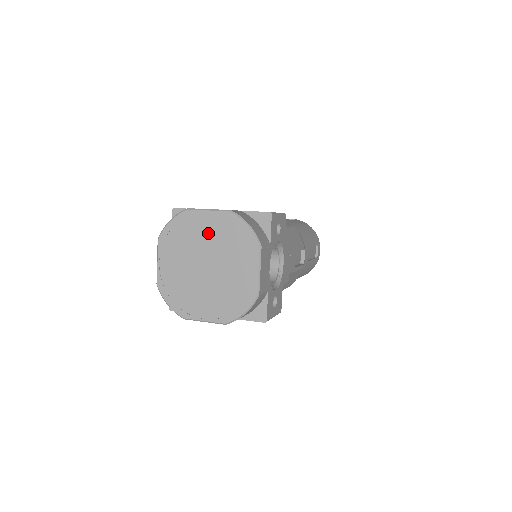
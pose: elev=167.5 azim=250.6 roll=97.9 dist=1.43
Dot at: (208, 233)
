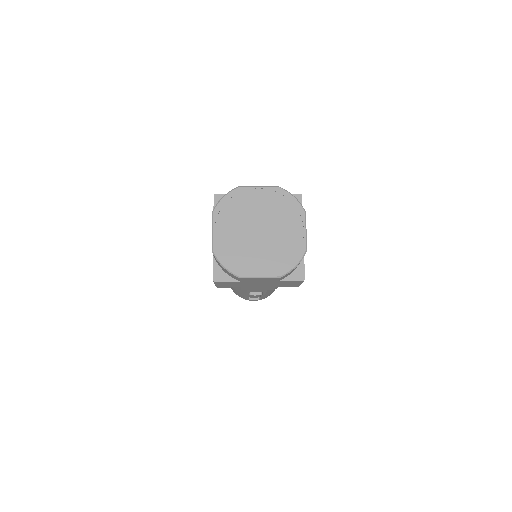
Dot at: (260, 204)
